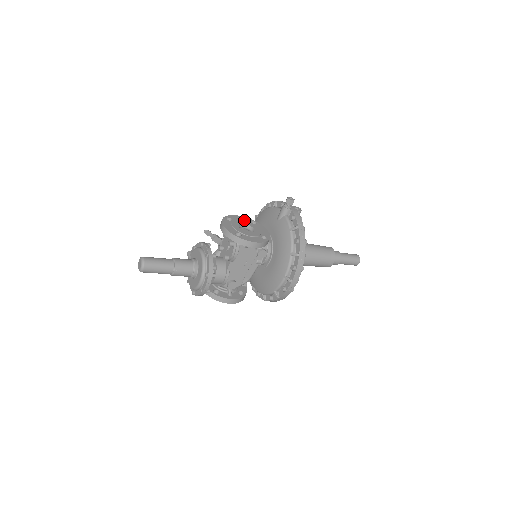
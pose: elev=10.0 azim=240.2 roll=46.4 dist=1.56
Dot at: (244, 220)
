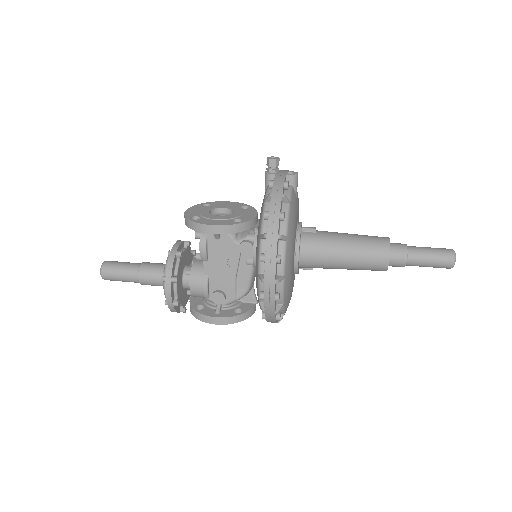
Dot at: (231, 205)
